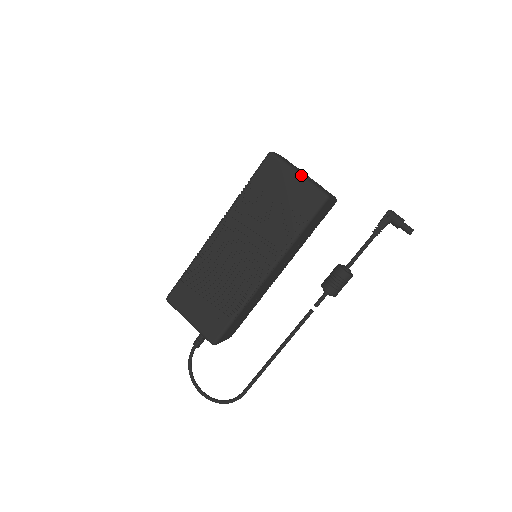
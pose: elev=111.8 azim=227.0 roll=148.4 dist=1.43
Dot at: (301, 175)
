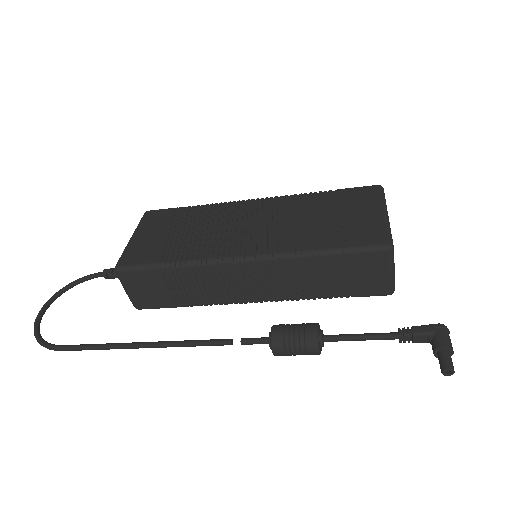
Dot at: (387, 215)
